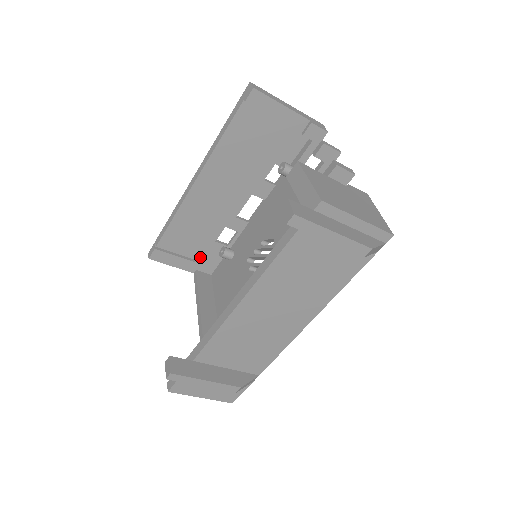
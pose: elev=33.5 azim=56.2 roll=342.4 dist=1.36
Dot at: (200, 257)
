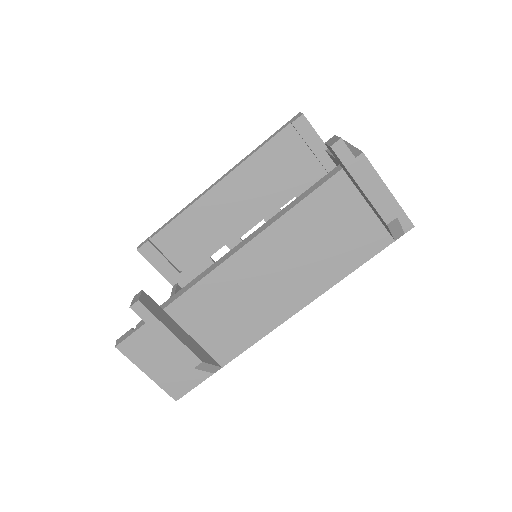
Dot at: (187, 269)
